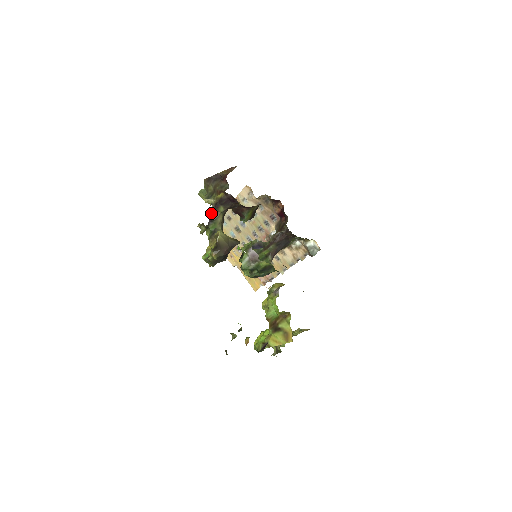
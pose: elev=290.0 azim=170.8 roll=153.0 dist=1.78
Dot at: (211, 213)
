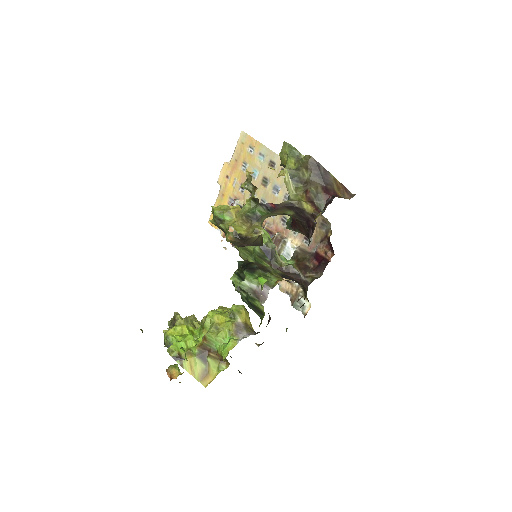
Dot at: (277, 204)
